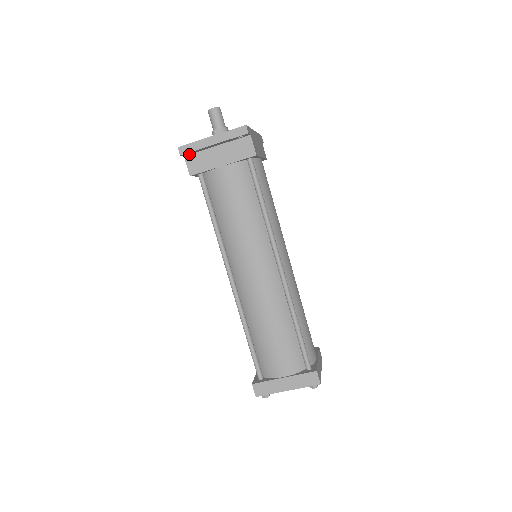
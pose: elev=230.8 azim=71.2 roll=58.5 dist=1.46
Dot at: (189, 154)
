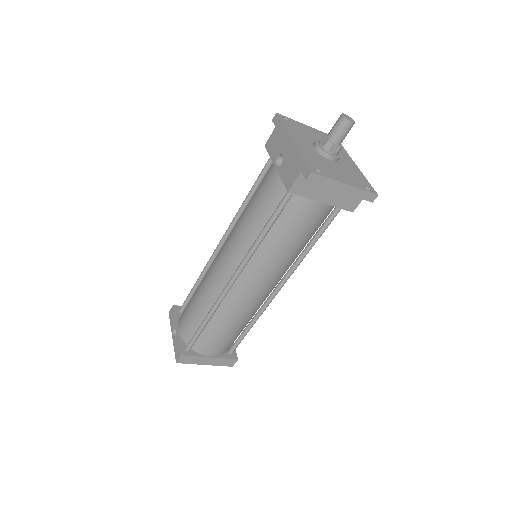
Dot at: occluded
